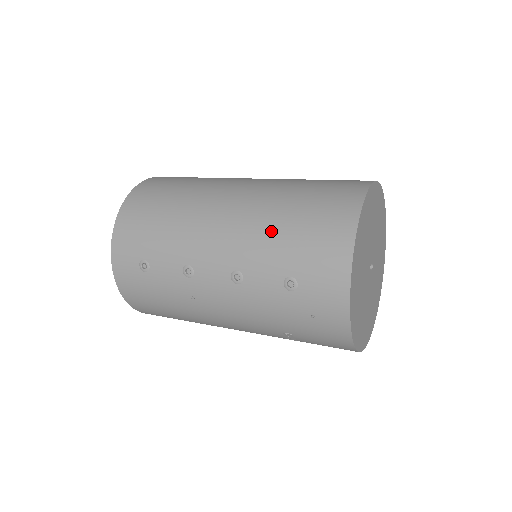
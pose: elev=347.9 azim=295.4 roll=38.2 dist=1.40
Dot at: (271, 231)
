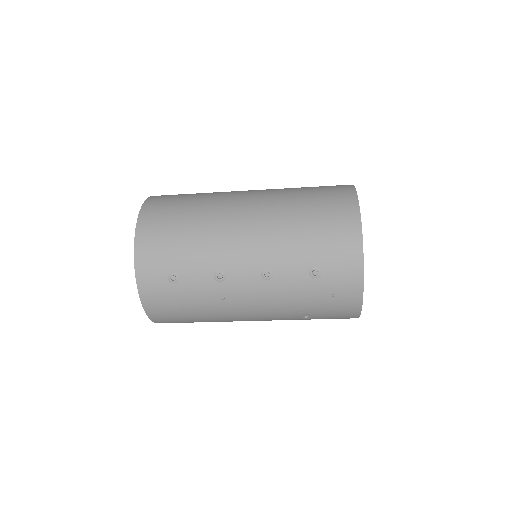
Dot at: (292, 233)
